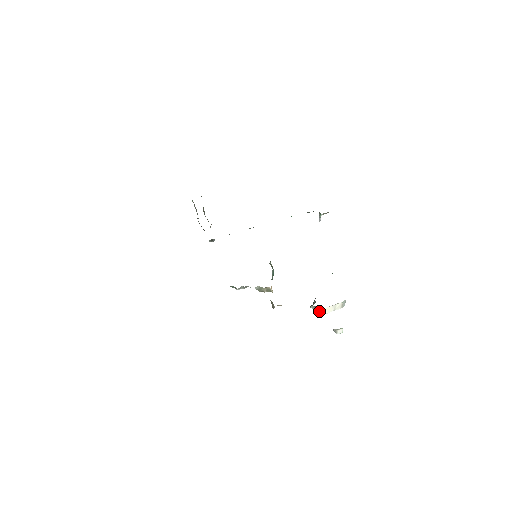
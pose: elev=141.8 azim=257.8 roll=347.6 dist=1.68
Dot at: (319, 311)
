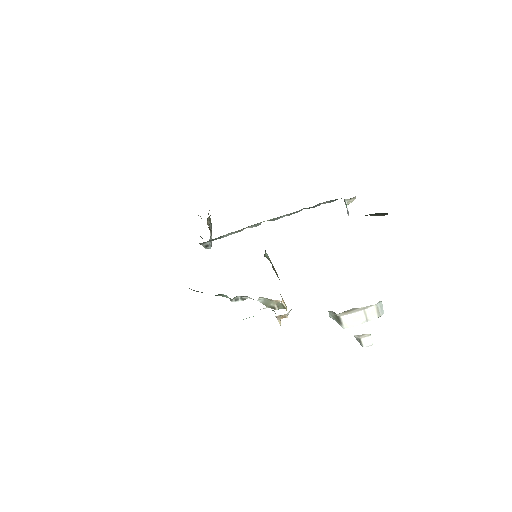
Dot at: (341, 320)
